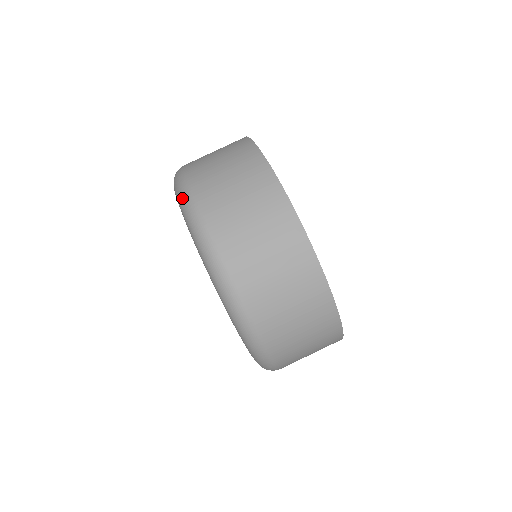
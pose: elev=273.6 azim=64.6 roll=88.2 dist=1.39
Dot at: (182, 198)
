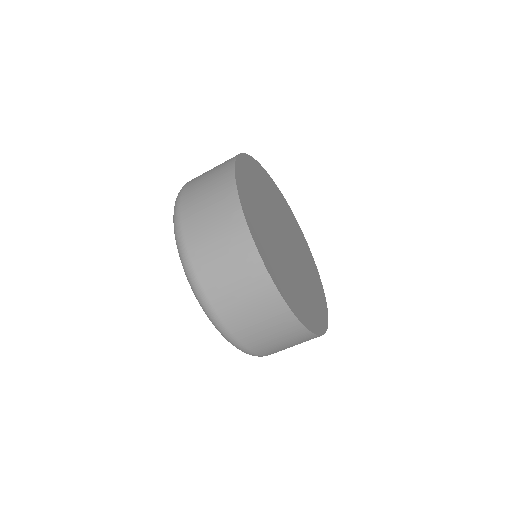
Dot at: (224, 336)
